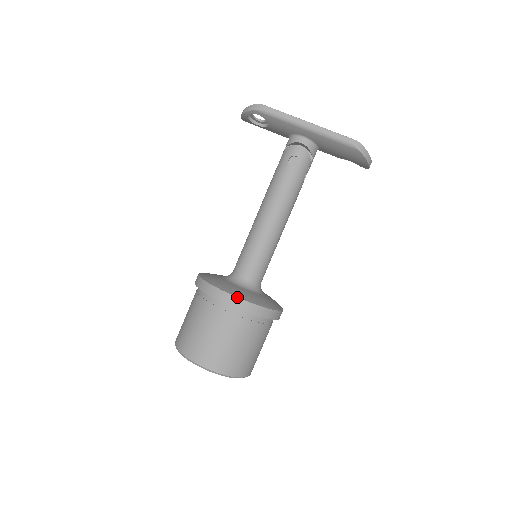
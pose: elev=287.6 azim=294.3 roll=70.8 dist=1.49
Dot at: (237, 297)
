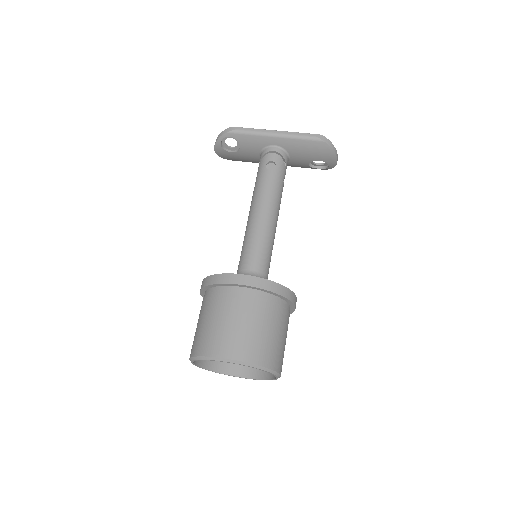
Dot at: (250, 275)
